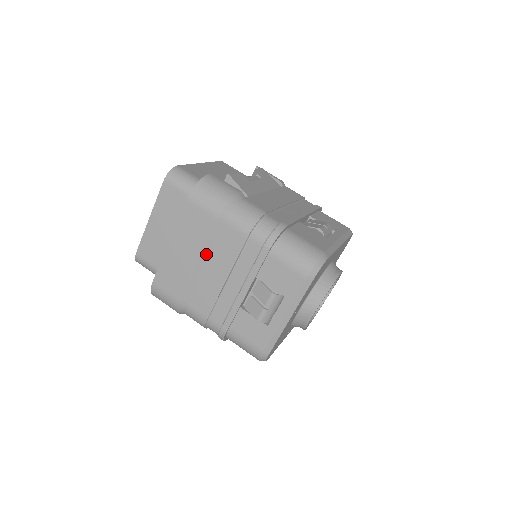
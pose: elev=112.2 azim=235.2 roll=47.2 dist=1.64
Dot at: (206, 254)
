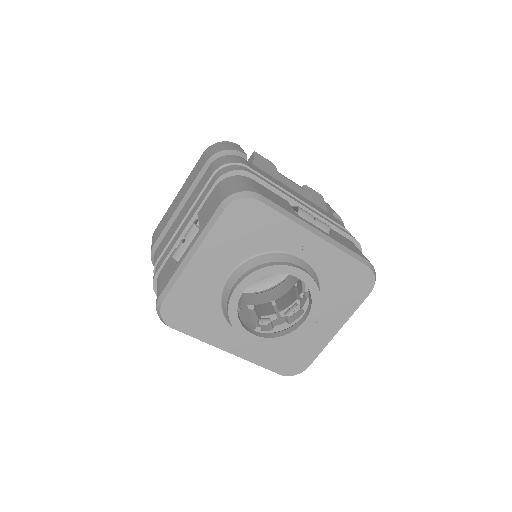
Dot at: (187, 198)
